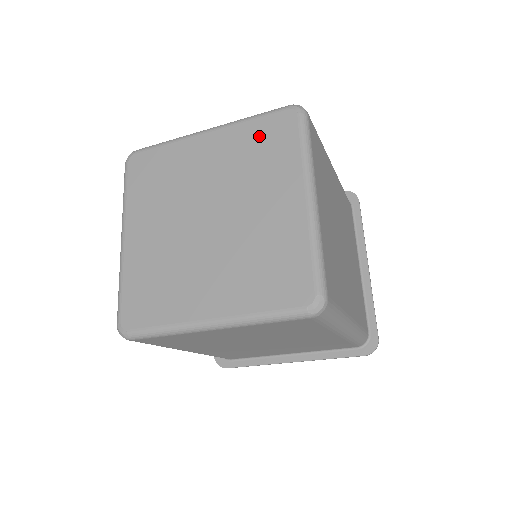
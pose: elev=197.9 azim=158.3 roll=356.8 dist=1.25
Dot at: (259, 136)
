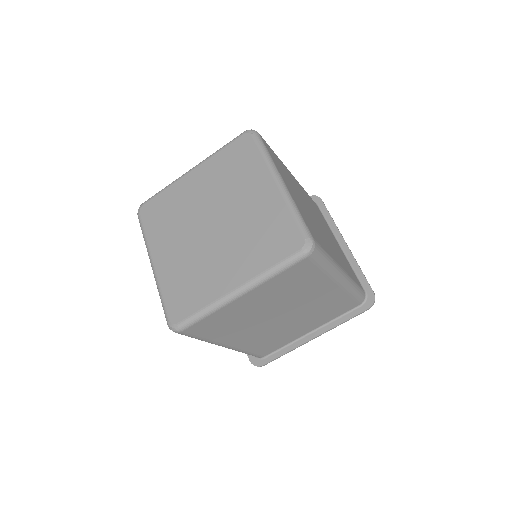
Dot at: (230, 158)
